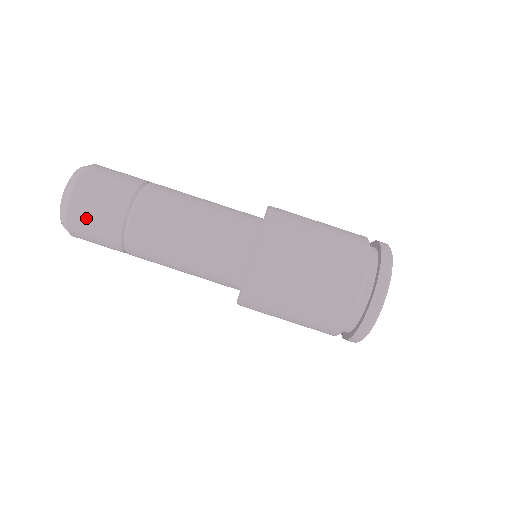
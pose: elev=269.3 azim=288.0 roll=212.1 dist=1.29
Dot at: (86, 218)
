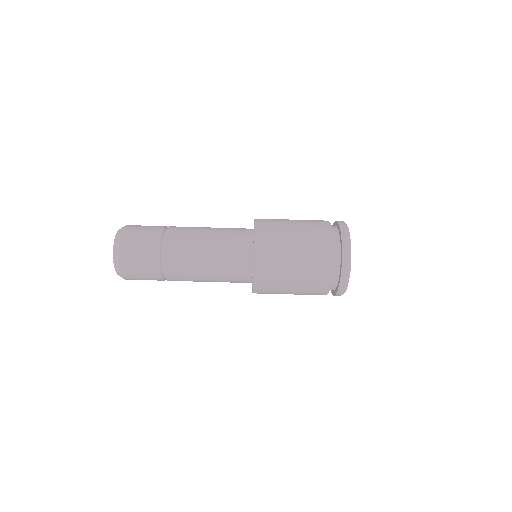
Dot at: (137, 279)
